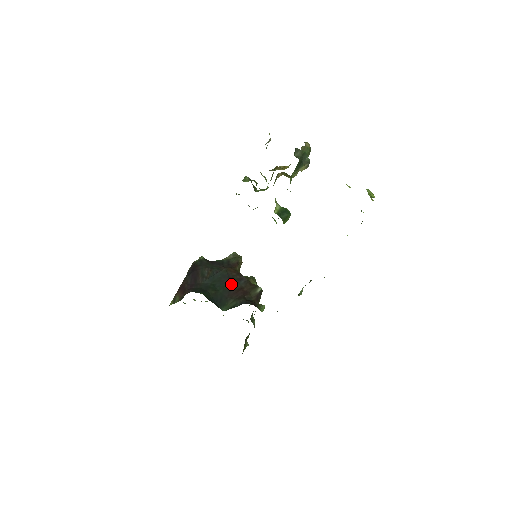
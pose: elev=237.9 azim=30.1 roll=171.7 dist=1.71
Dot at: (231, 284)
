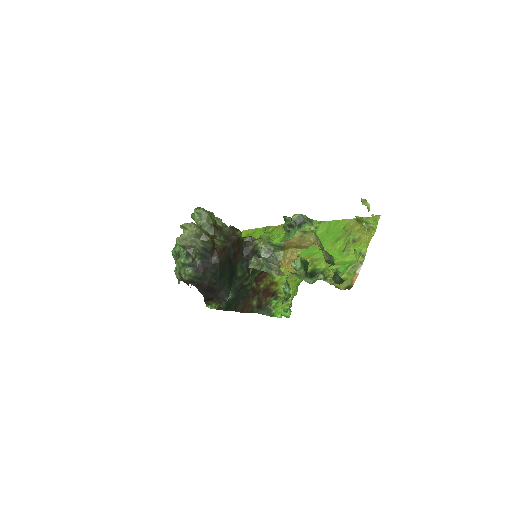
Dot at: (229, 261)
